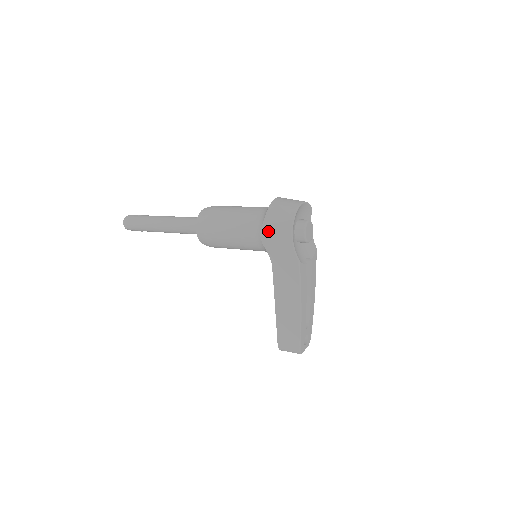
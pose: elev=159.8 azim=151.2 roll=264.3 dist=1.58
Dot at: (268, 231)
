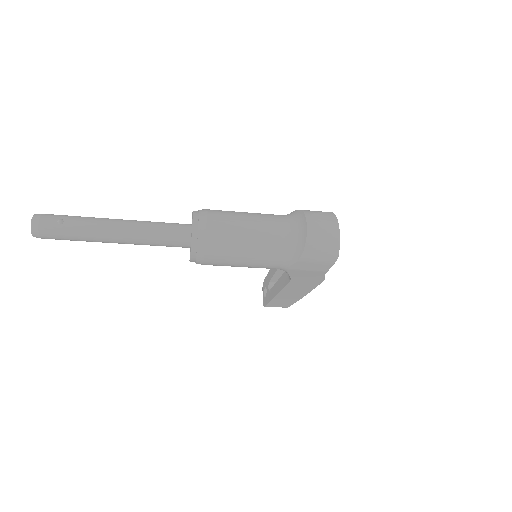
Dot at: (300, 267)
